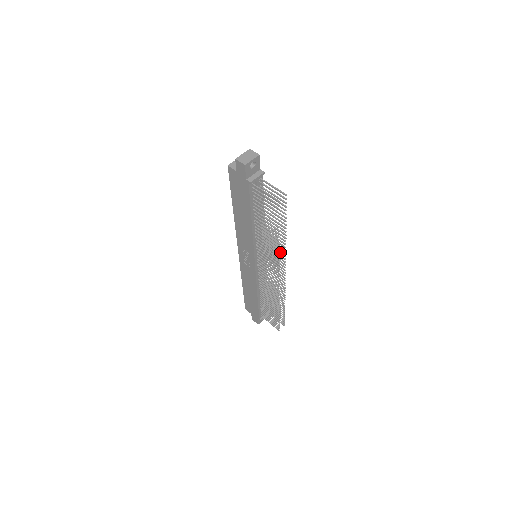
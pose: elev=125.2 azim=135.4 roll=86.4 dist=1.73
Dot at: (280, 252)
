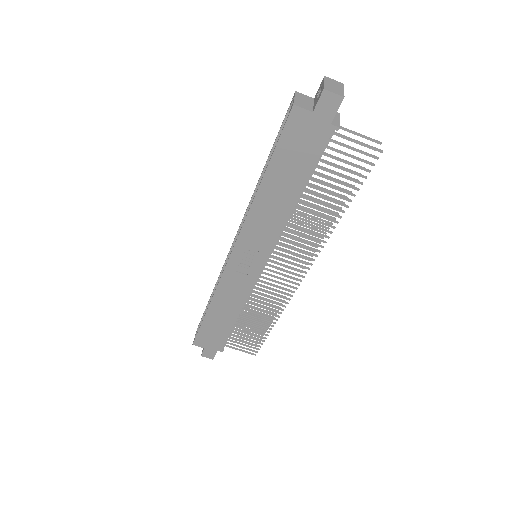
Dot at: occluded
